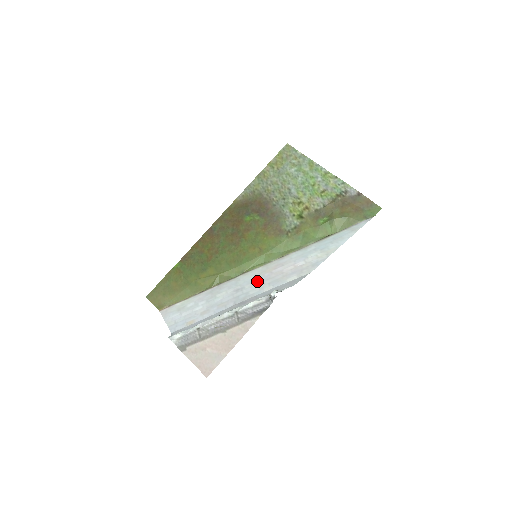
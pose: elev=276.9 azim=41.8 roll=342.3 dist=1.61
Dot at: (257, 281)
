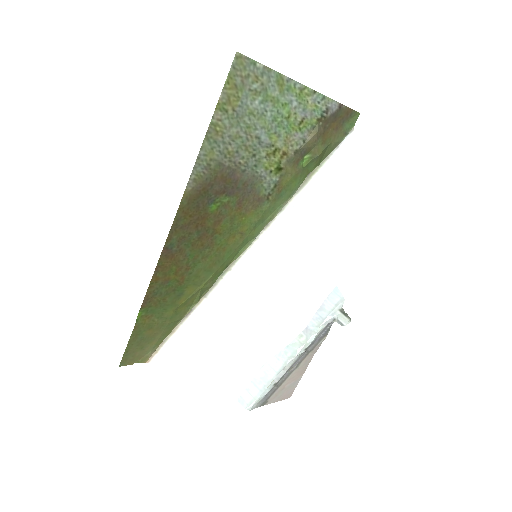
Dot at: (269, 281)
